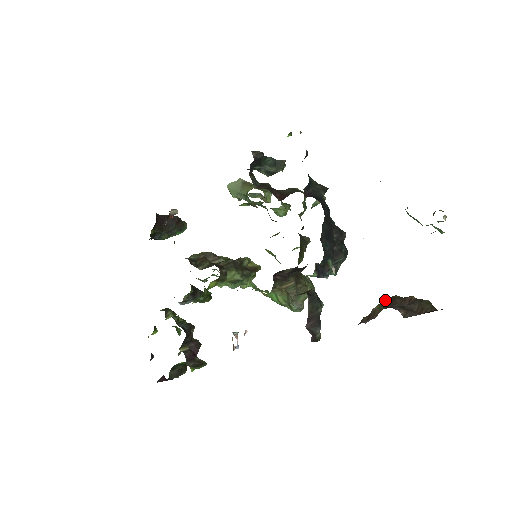
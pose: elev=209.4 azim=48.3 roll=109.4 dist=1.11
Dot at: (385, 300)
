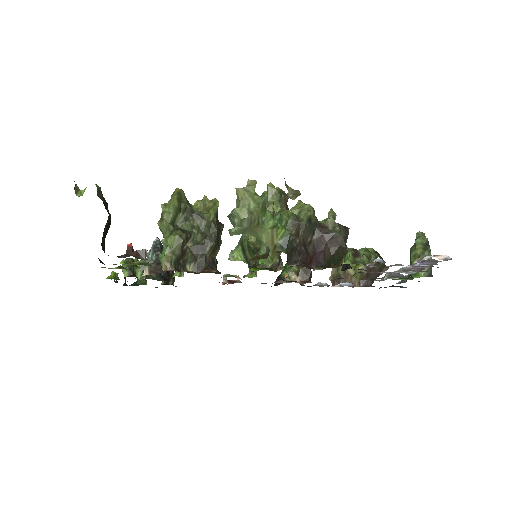
Dot at: (360, 273)
